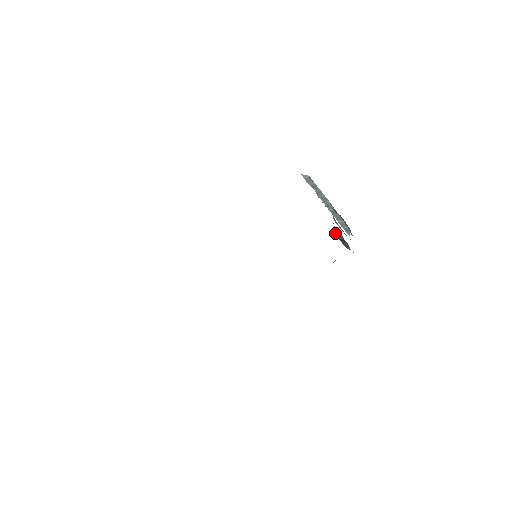
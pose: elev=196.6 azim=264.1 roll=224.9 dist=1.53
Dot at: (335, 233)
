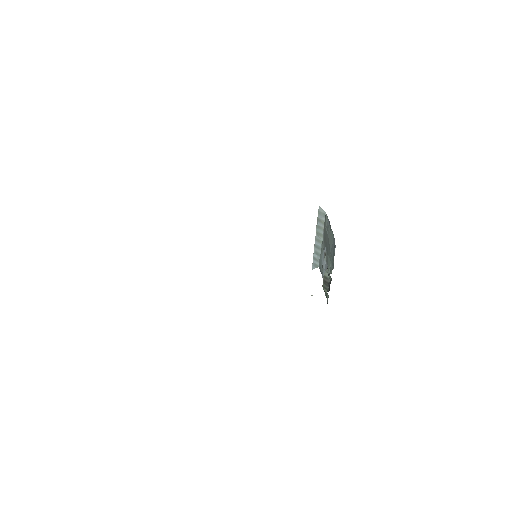
Dot at: (325, 274)
